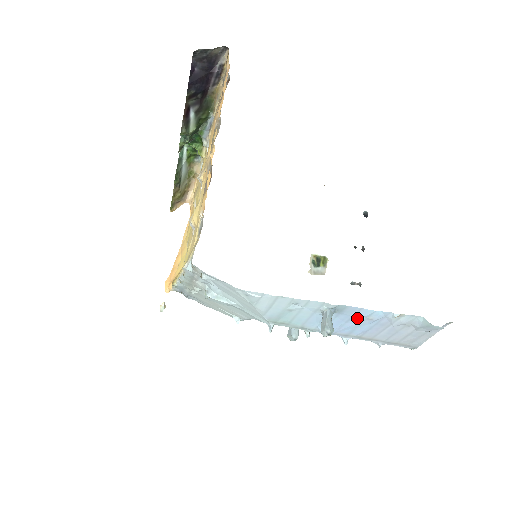
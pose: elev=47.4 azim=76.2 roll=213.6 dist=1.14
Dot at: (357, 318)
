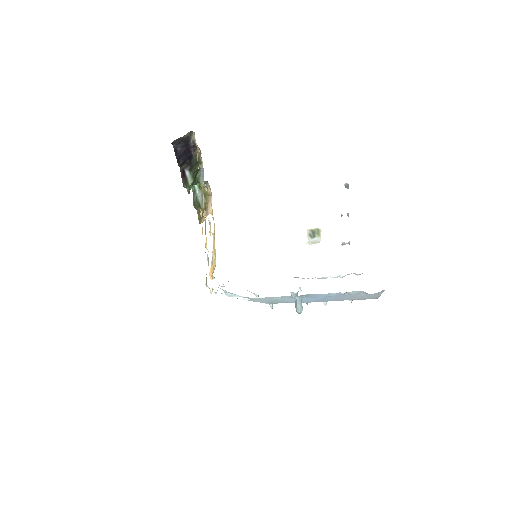
Dot at: (320, 296)
